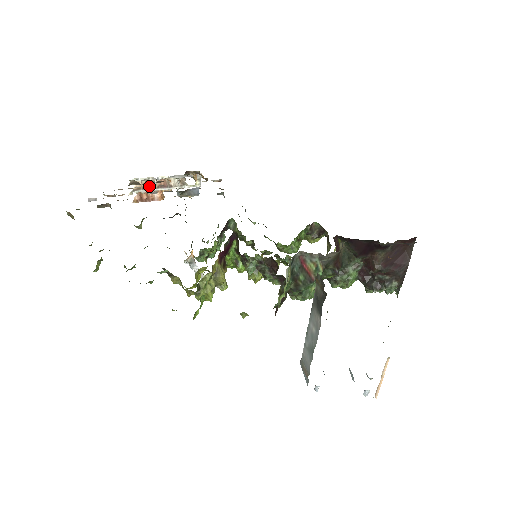
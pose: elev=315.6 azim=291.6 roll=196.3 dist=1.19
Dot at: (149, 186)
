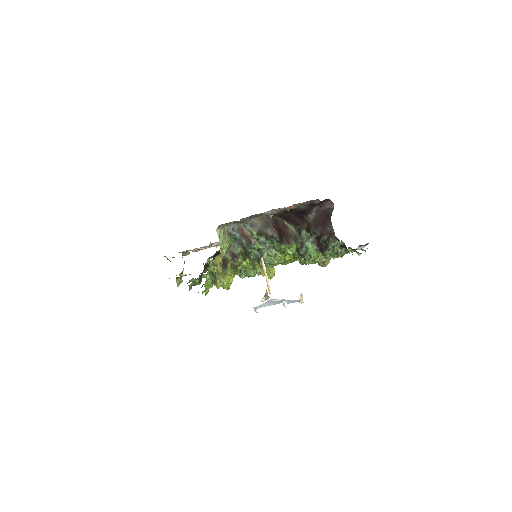
Dot at: occluded
